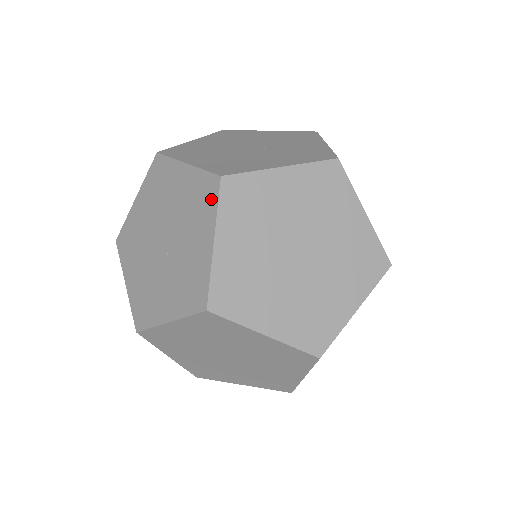
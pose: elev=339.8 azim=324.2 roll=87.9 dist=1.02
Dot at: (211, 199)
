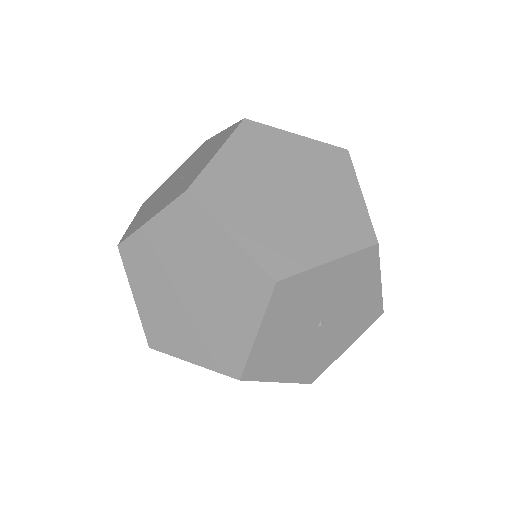
Dot at: occluded
